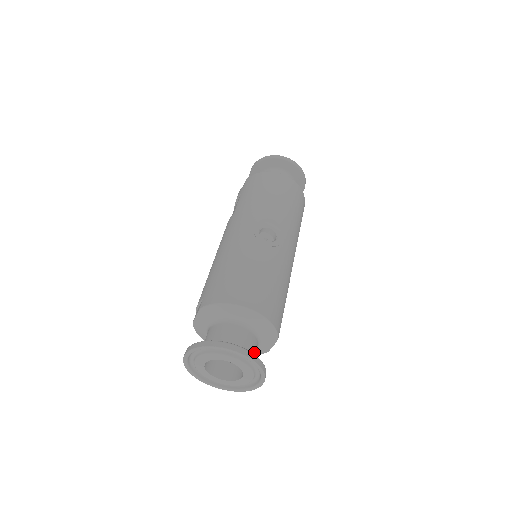
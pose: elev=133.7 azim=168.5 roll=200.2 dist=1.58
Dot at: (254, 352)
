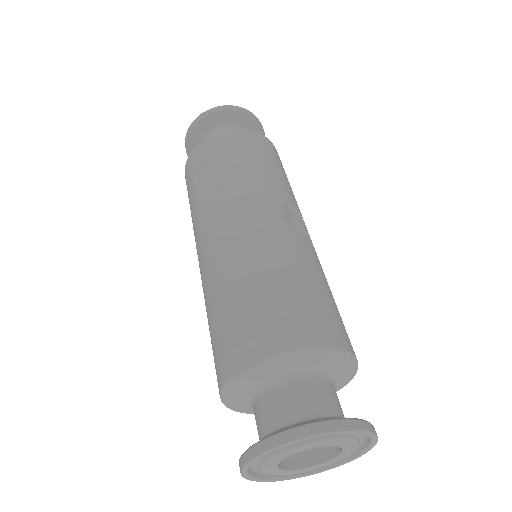
Dot at: occluded
